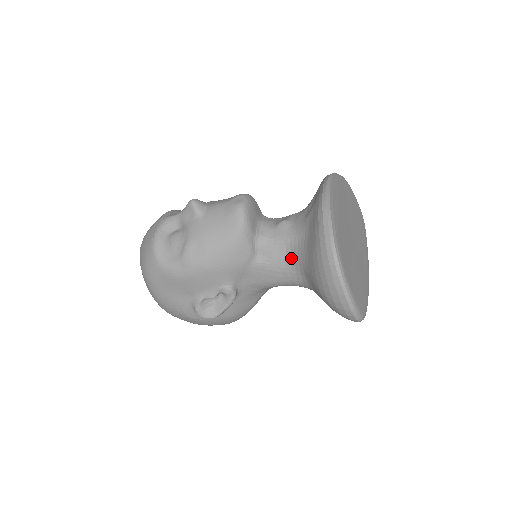
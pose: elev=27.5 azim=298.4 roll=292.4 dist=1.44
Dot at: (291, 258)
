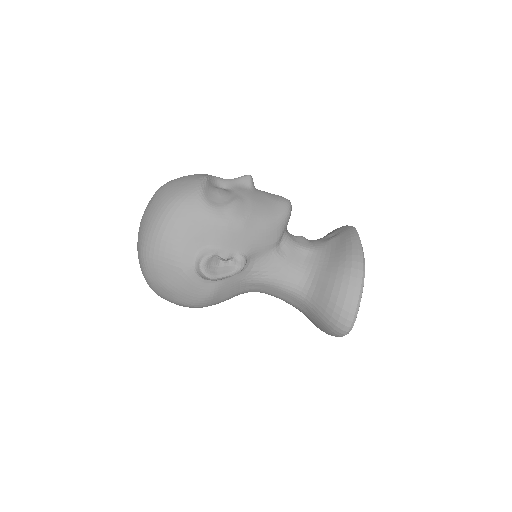
Dot at: (304, 263)
